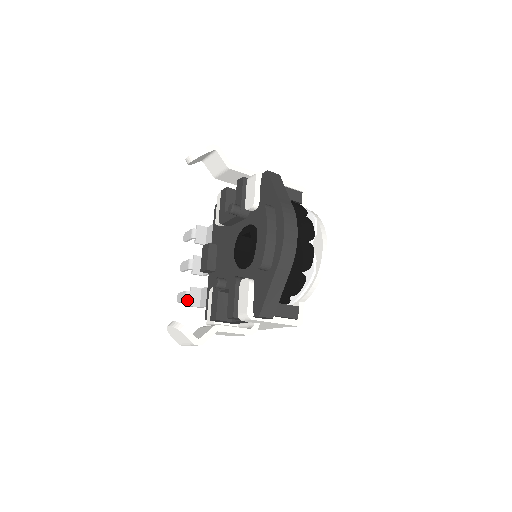
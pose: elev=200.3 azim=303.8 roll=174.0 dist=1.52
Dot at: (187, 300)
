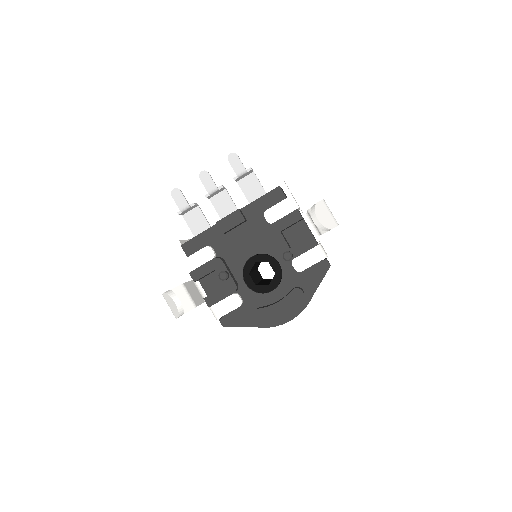
Dot at: (182, 211)
